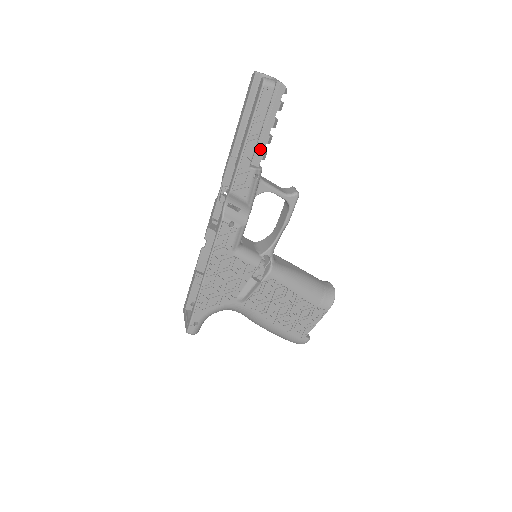
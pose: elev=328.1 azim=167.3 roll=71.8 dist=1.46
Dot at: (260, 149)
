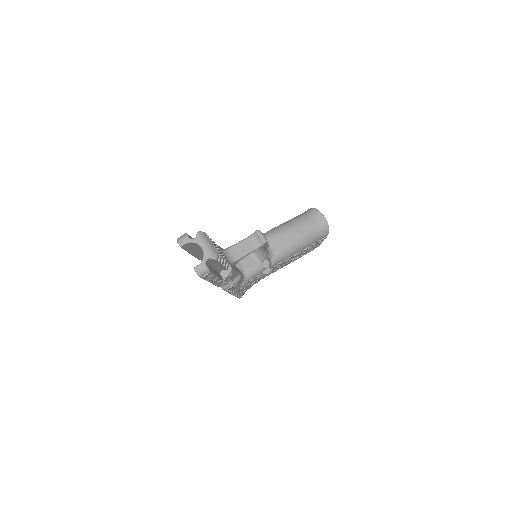
Dot at: occluded
